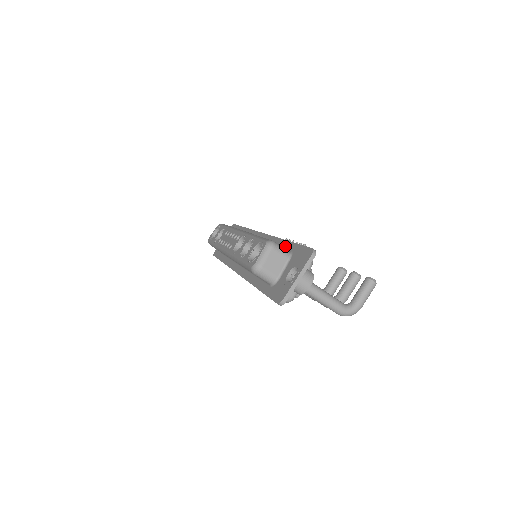
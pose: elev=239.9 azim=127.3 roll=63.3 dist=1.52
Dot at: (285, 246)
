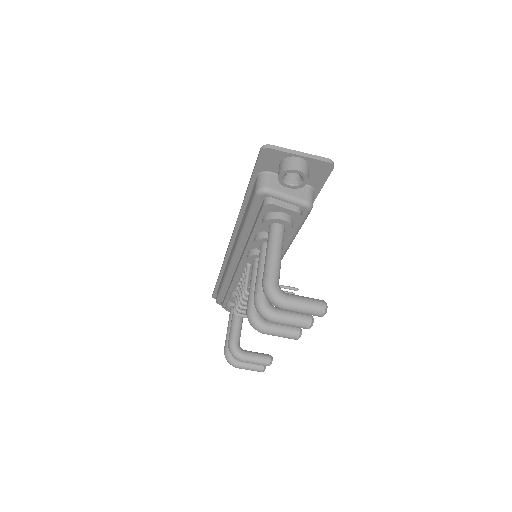
Dot at: occluded
